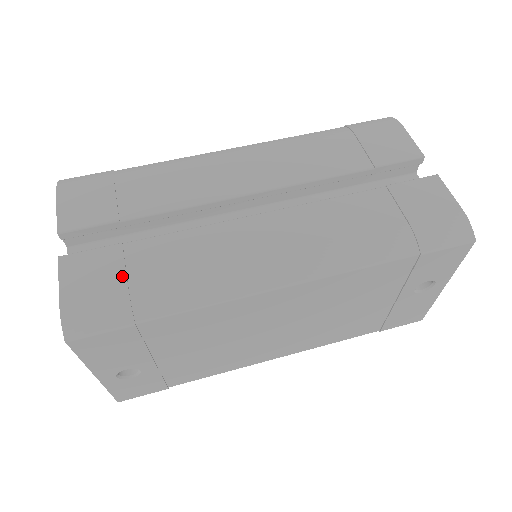
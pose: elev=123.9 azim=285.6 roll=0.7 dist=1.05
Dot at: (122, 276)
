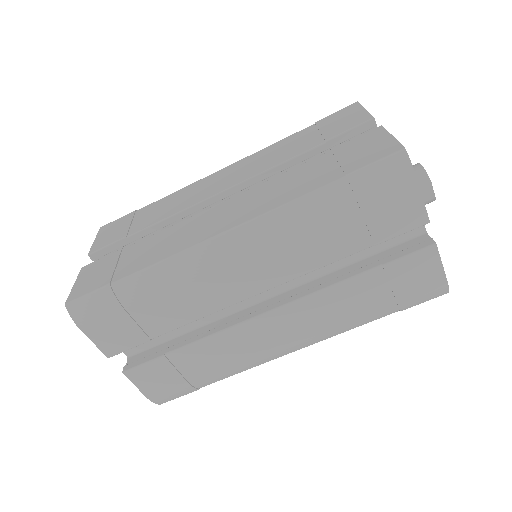
Dot at: (178, 376)
